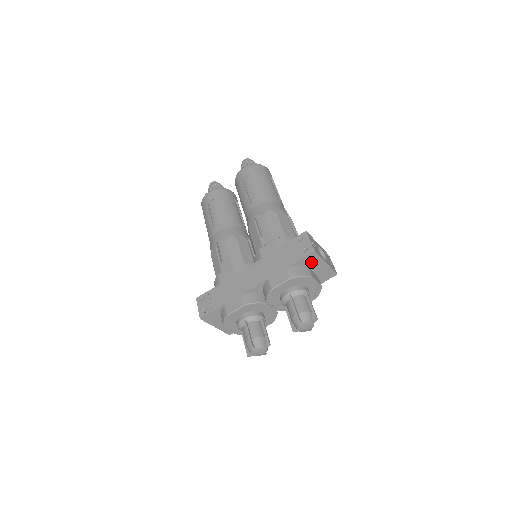
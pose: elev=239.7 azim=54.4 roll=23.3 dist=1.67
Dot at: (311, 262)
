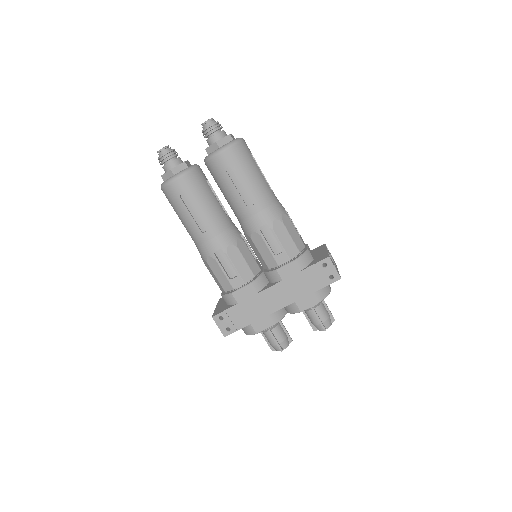
Dot at: occluded
